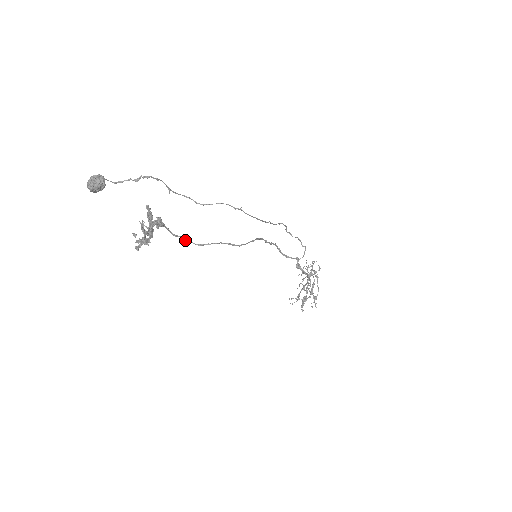
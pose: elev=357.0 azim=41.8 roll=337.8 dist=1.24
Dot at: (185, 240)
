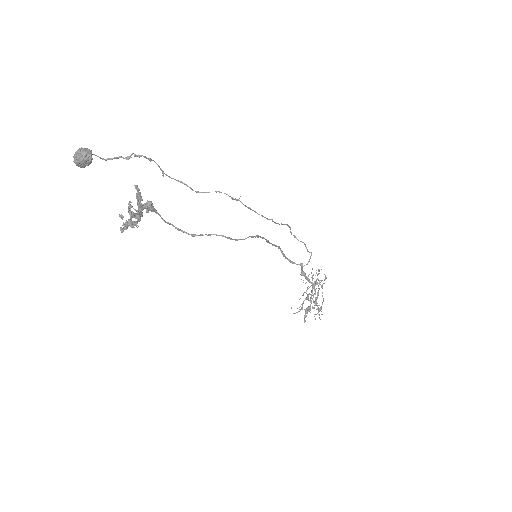
Dot at: (177, 229)
